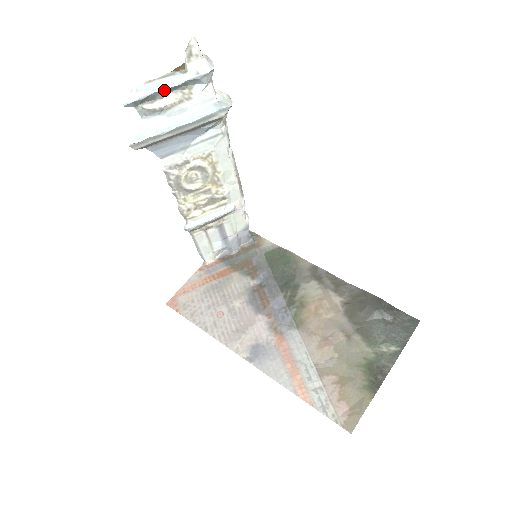
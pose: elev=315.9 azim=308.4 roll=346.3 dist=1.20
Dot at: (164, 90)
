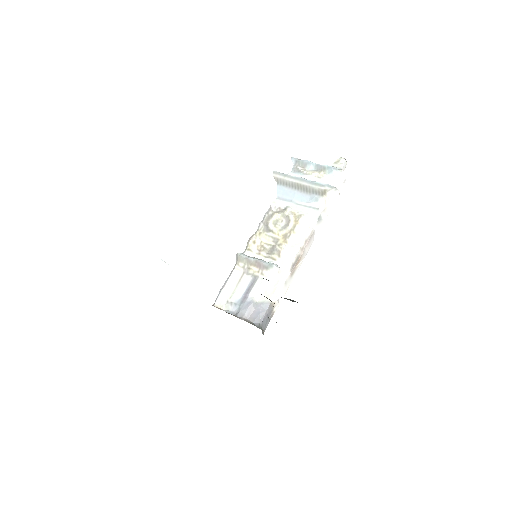
Dot at: (313, 164)
